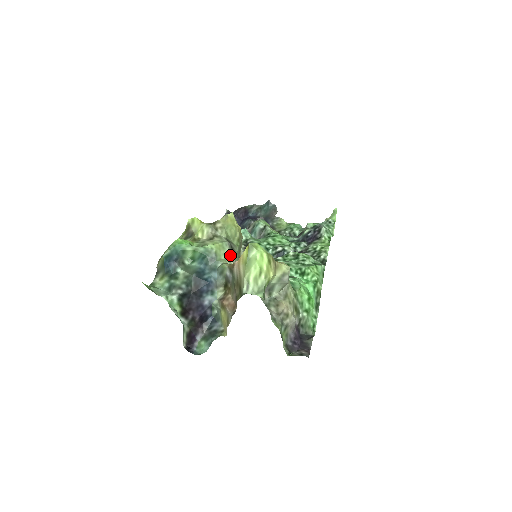
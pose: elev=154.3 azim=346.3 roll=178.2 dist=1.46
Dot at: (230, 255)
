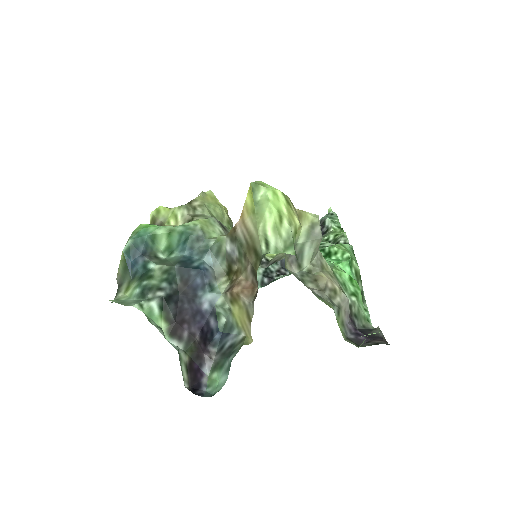
Dot at: (223, 233)
